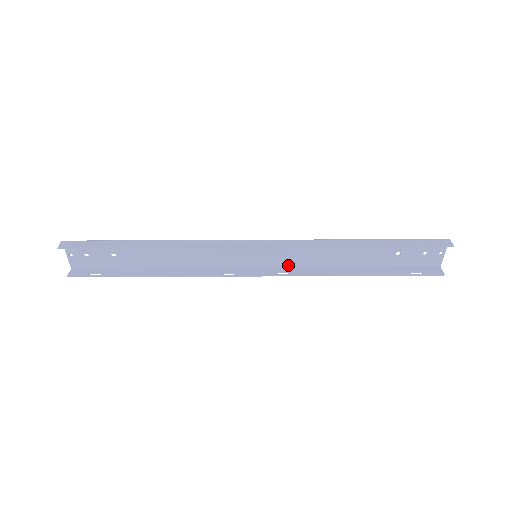
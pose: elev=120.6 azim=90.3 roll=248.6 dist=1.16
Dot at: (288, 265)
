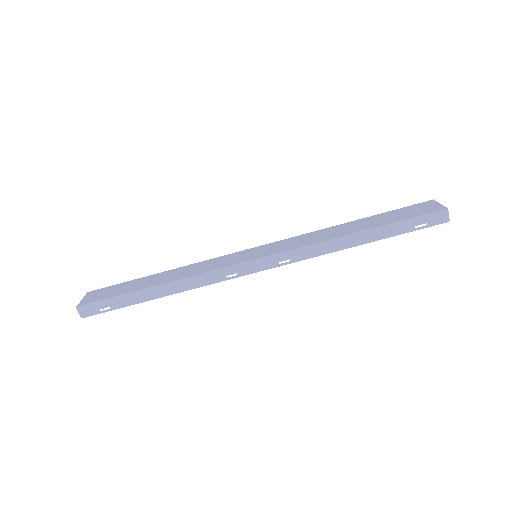
Dot at: (285, 241)
